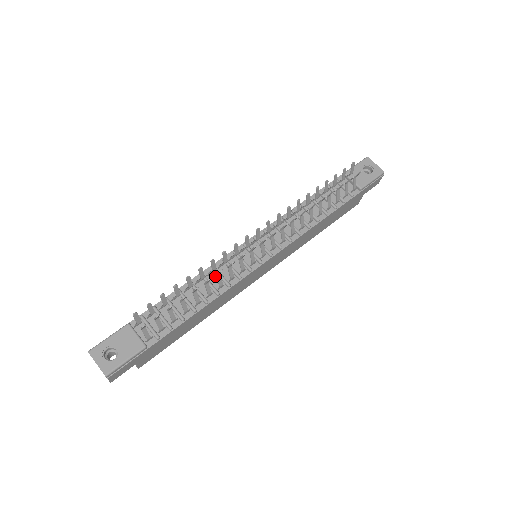
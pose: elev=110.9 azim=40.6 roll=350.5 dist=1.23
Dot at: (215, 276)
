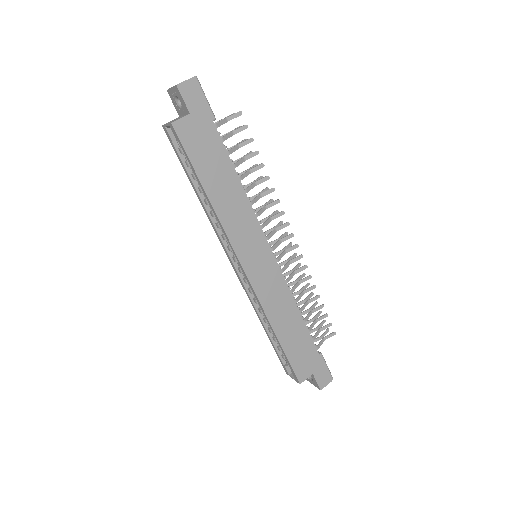
Dot at: occluded
